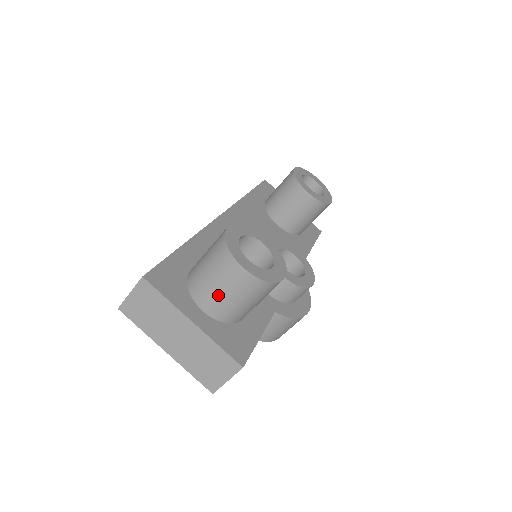
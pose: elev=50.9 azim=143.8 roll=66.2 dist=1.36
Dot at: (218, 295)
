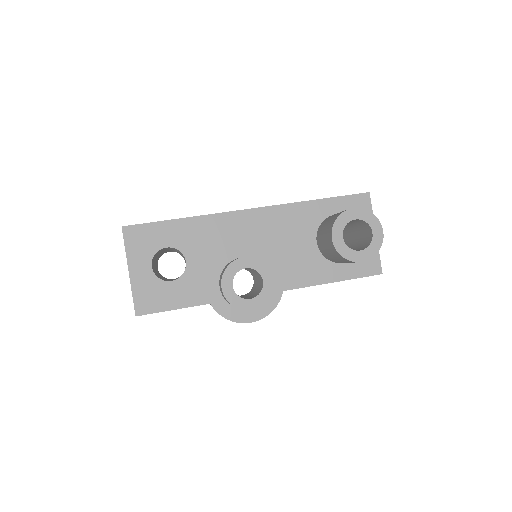
Dot at: occluded
